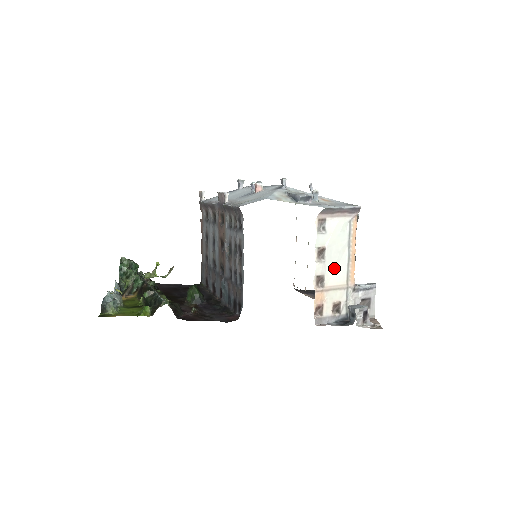
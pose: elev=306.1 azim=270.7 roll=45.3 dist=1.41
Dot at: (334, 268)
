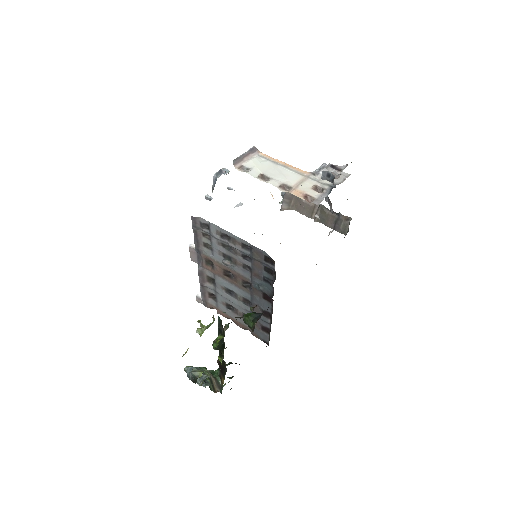
Dot at: (284, 177)
